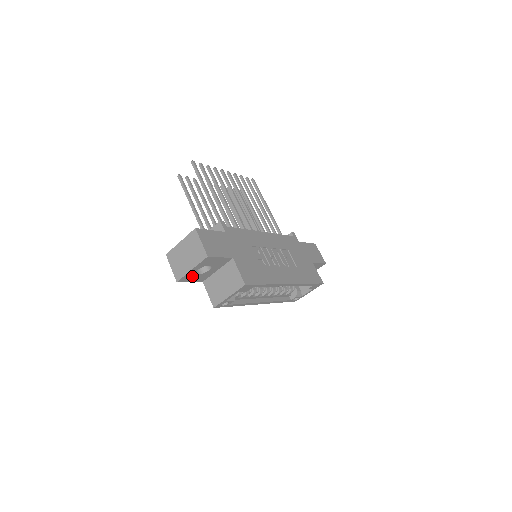
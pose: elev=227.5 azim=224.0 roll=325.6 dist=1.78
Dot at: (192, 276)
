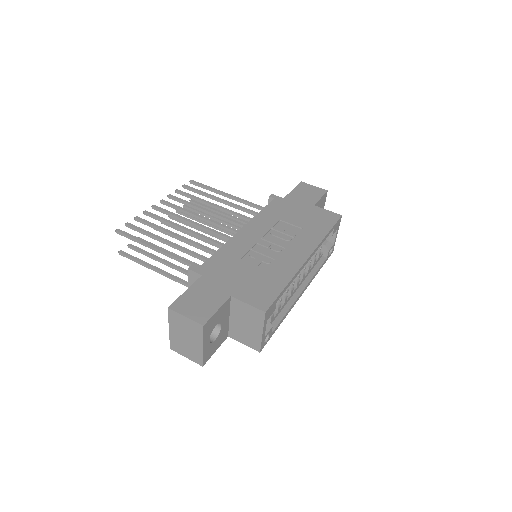
Dot at: (211, 348)
